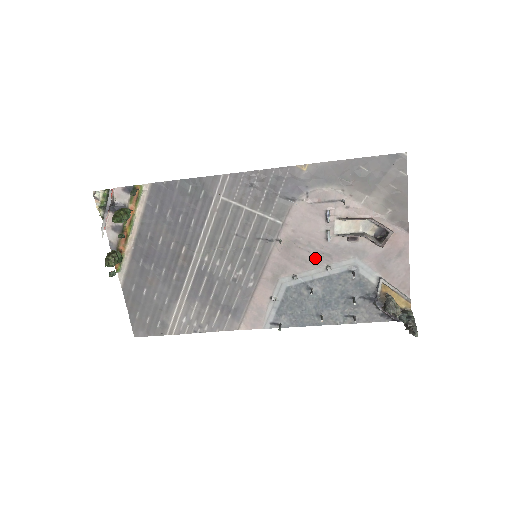
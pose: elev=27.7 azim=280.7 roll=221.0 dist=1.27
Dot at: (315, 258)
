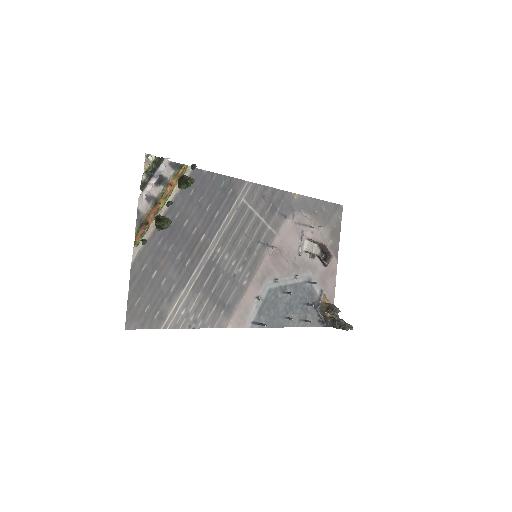
Dot at: (290, 267)
